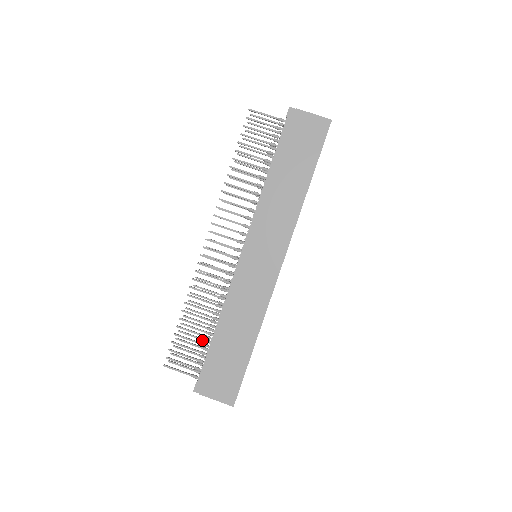
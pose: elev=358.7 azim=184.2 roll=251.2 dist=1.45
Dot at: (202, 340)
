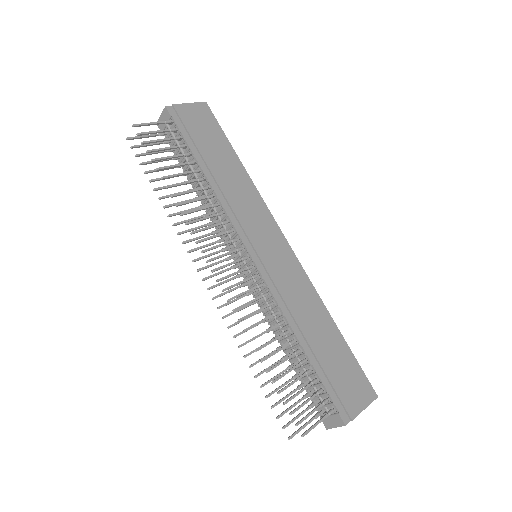
Dot at: occluded
